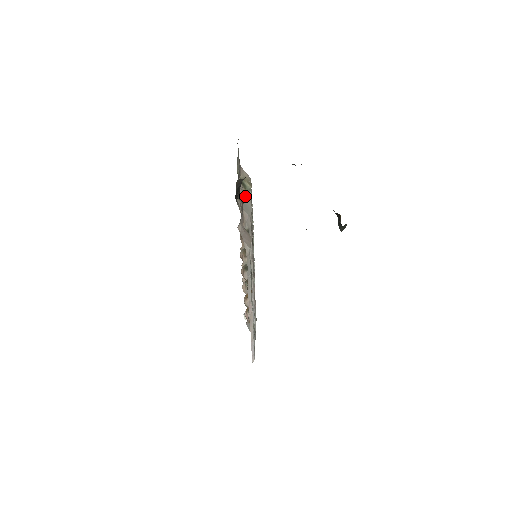
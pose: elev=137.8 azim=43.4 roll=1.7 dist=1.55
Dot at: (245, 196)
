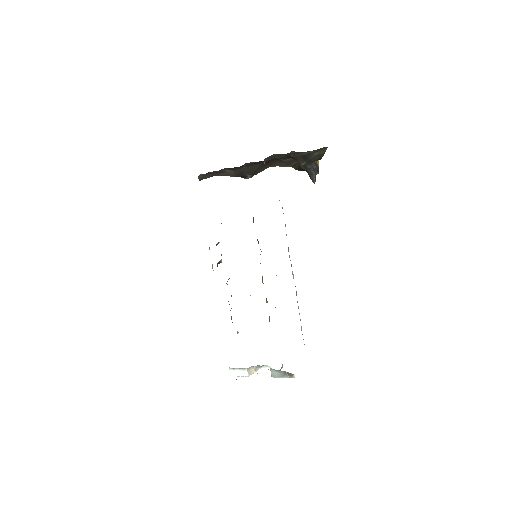
Dot at: (266, 159)
